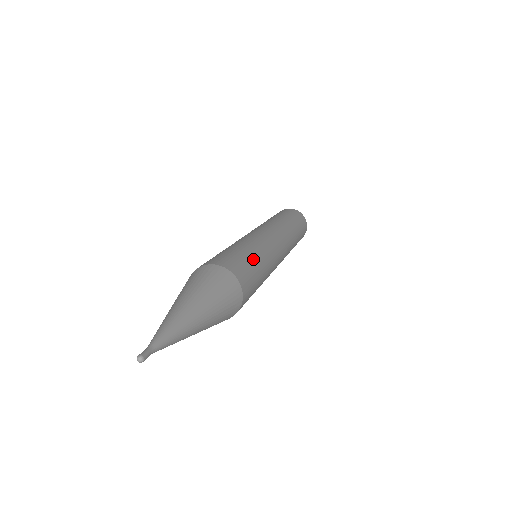
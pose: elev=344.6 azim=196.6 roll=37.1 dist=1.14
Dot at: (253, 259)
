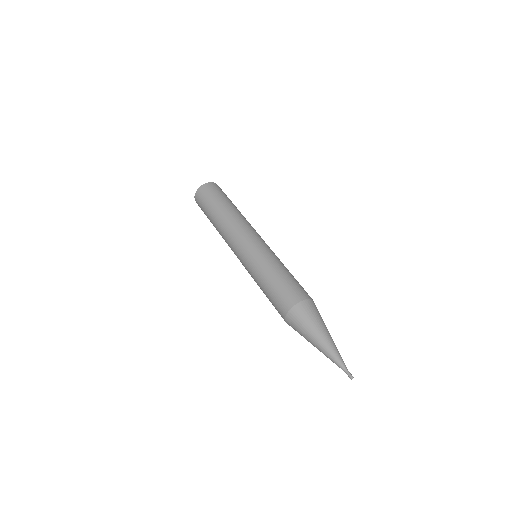
Dot at: (287, 274)
